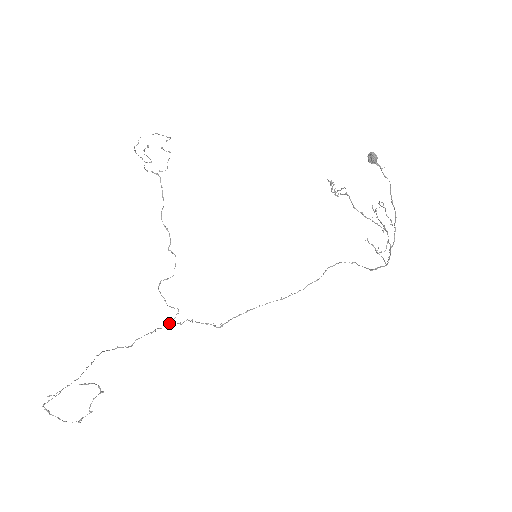
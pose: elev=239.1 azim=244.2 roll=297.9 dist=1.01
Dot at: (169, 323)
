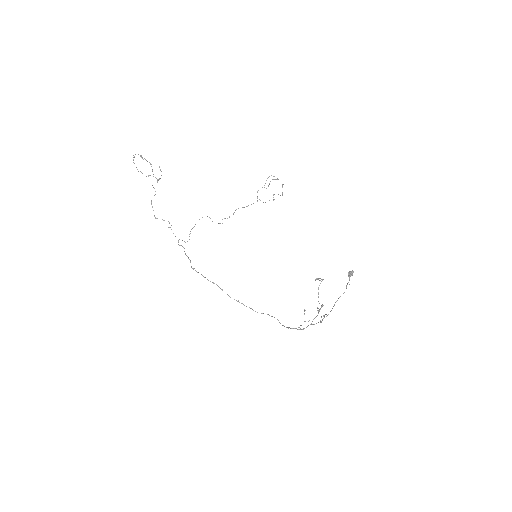
Dot at: occluded
